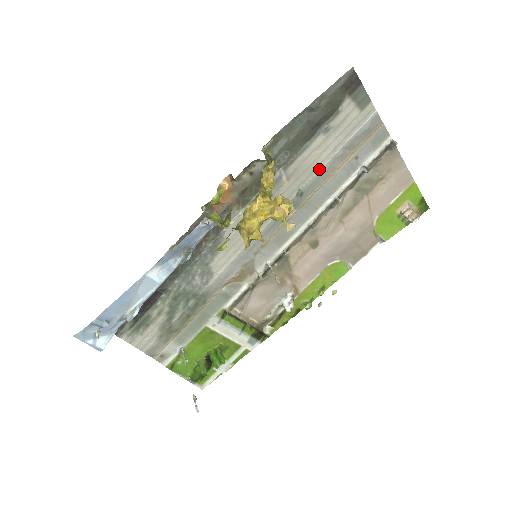
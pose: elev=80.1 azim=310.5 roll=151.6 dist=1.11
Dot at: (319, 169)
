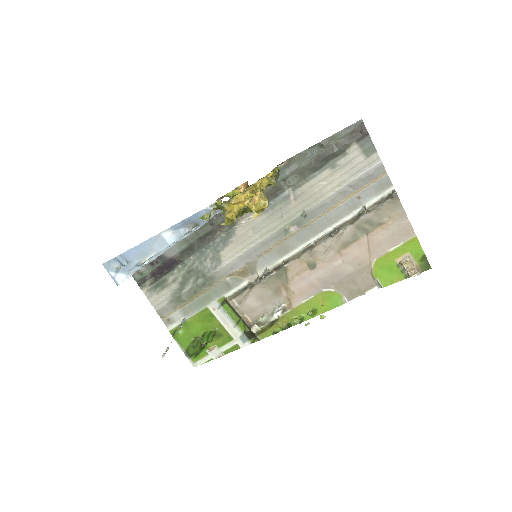
Dot at: (324, 198)
